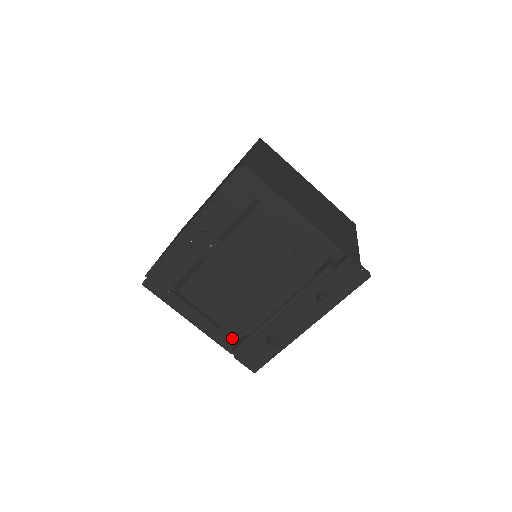
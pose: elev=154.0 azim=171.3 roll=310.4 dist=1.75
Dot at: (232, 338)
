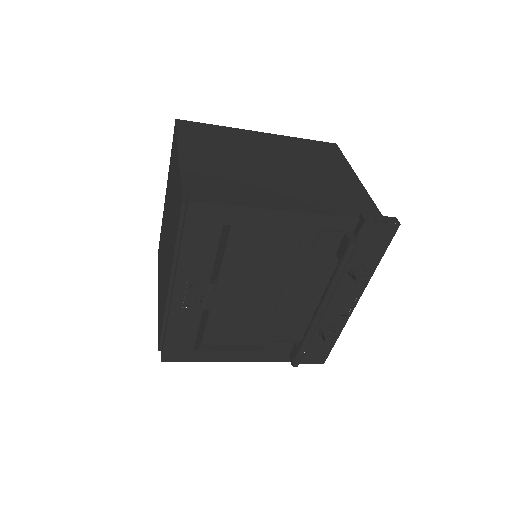
Dot at: (284, 351)
